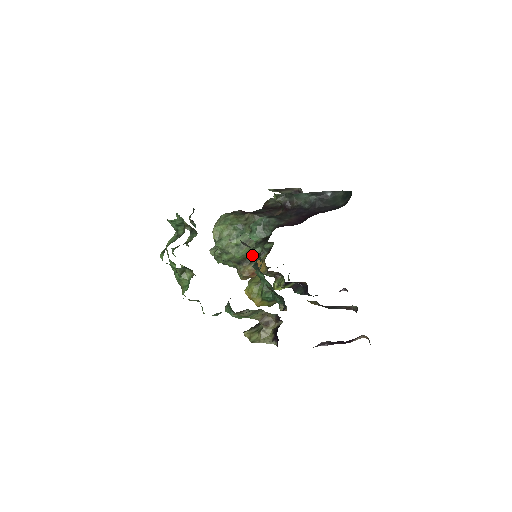
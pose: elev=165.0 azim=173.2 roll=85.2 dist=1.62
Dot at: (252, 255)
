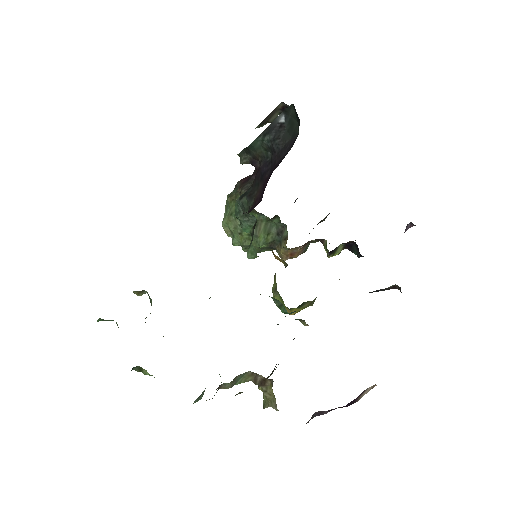
Dot at: (252, 257)
